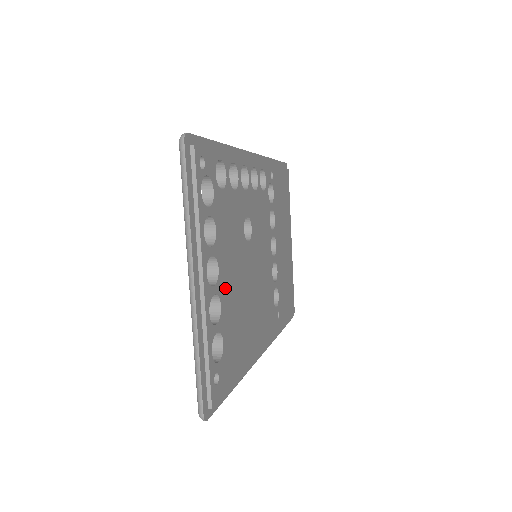
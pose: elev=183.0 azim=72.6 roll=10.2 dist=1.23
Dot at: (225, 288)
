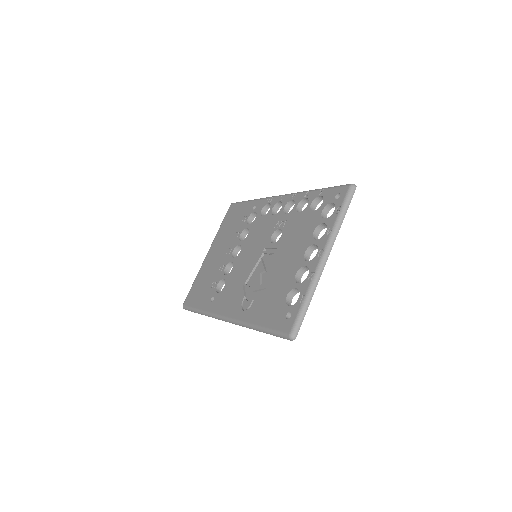
Dot at: occluded
